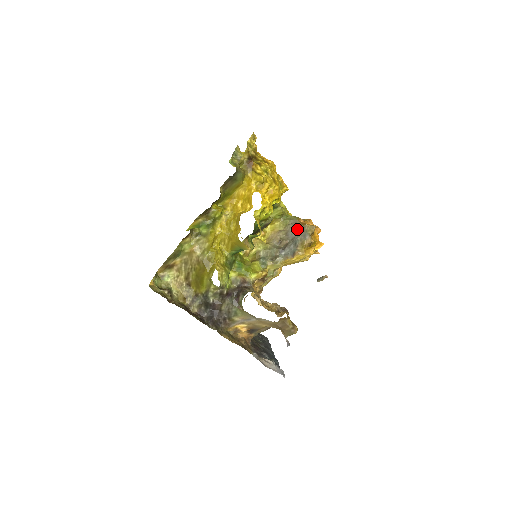
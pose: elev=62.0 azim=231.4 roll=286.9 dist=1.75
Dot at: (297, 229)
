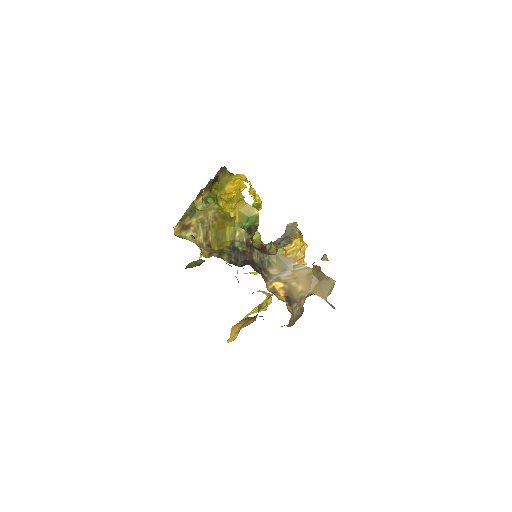
Dot at: occluded
